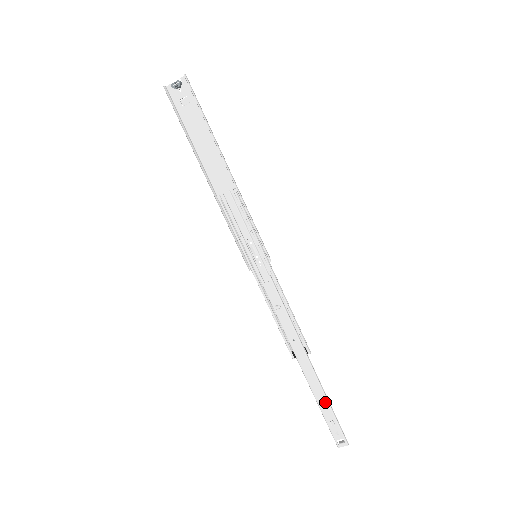
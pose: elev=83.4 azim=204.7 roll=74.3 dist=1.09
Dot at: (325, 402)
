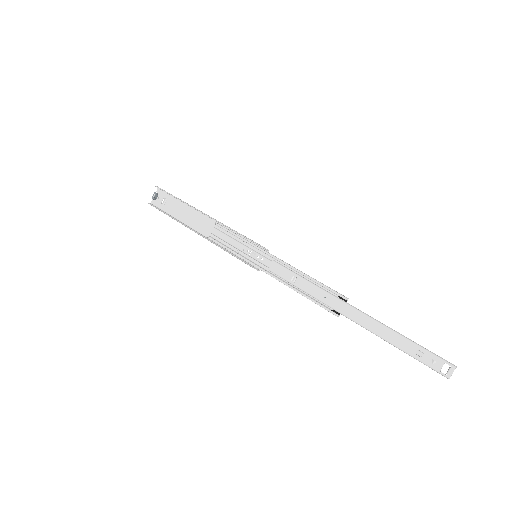
Dot at: (395, 335)
